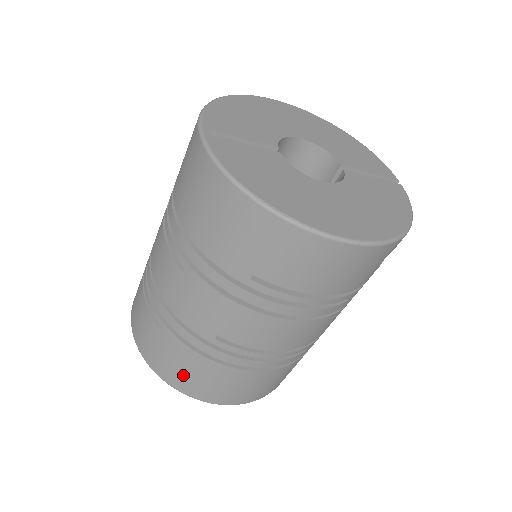
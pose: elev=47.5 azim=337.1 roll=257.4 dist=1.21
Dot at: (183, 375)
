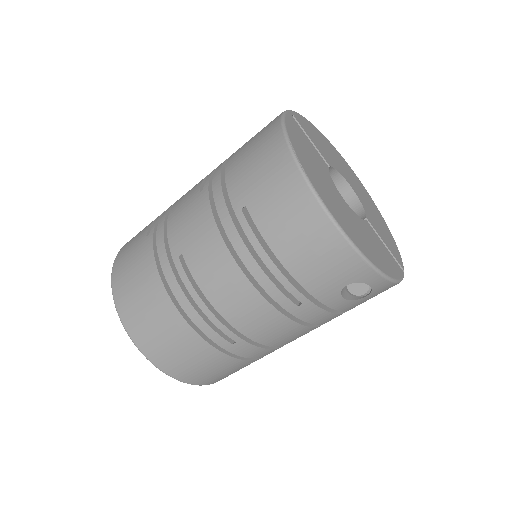
Dot at: (130, 285)
